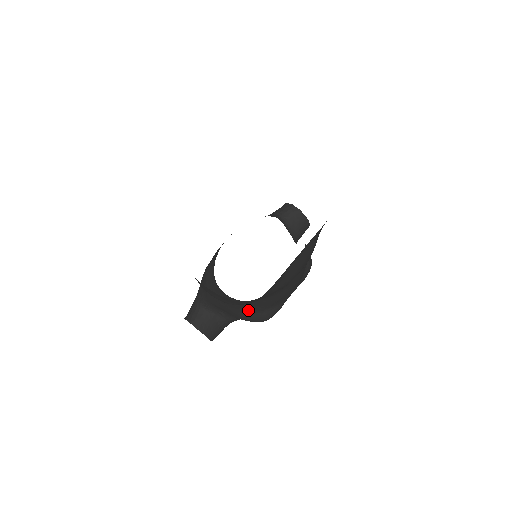
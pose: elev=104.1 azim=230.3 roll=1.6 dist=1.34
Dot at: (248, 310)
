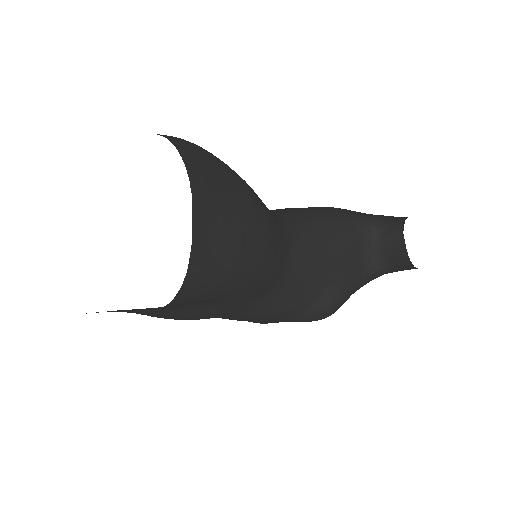
Dot at: occluded
